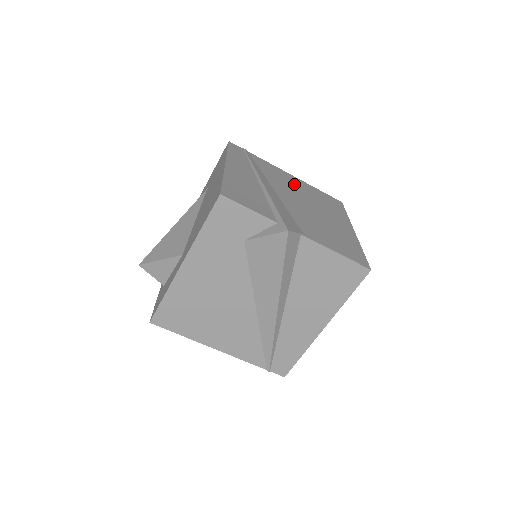
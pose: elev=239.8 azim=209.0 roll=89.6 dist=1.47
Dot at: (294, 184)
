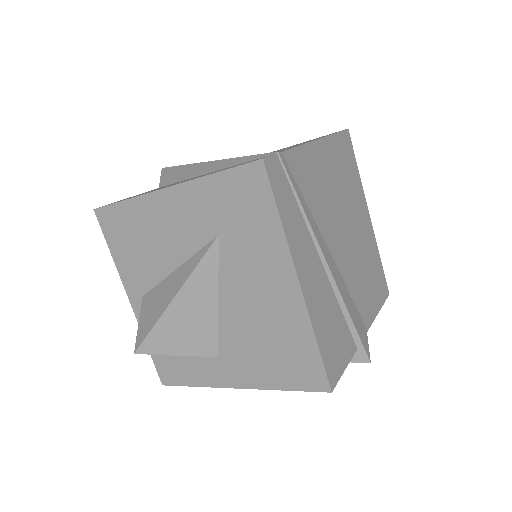
Dot at: (328, 178)
